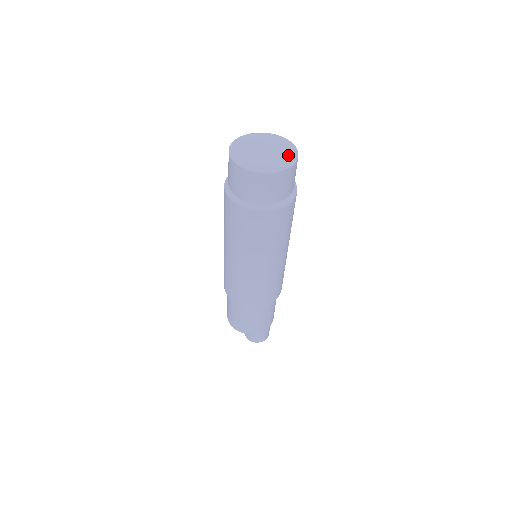
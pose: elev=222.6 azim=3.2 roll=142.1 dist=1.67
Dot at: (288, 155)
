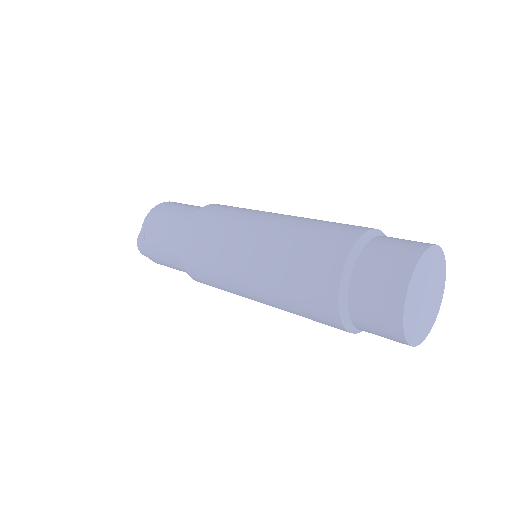
Dot at: (431, 320)
